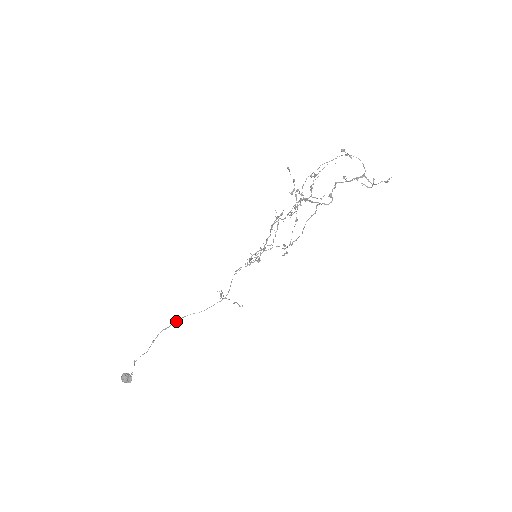
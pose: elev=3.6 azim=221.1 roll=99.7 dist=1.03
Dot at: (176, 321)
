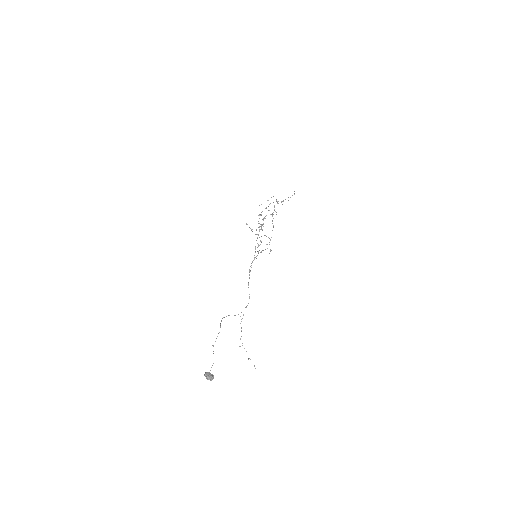
Dot at: occluded
